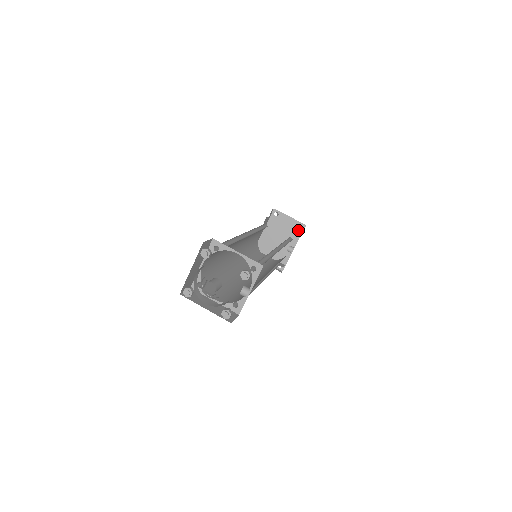
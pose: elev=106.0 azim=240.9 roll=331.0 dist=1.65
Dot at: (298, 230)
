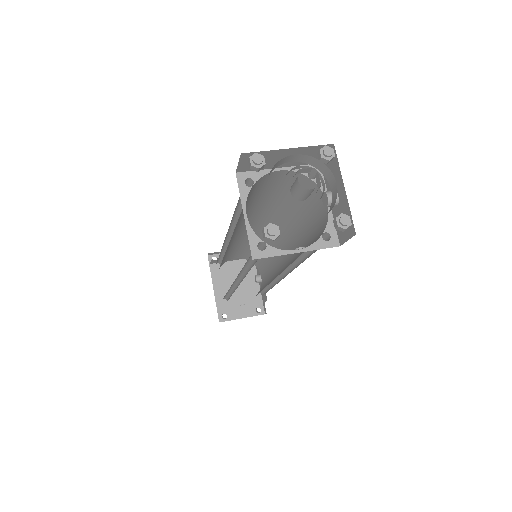
Dot at: occluded
